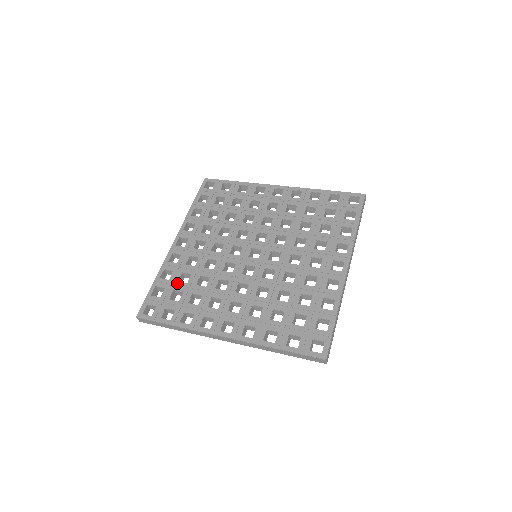
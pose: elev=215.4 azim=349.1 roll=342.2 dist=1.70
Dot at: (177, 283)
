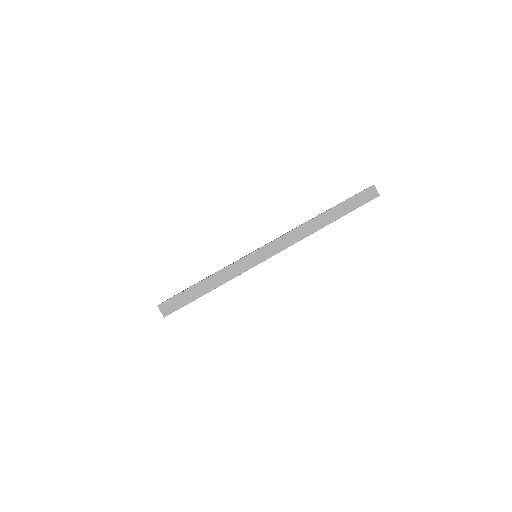
Dot at: occluded
